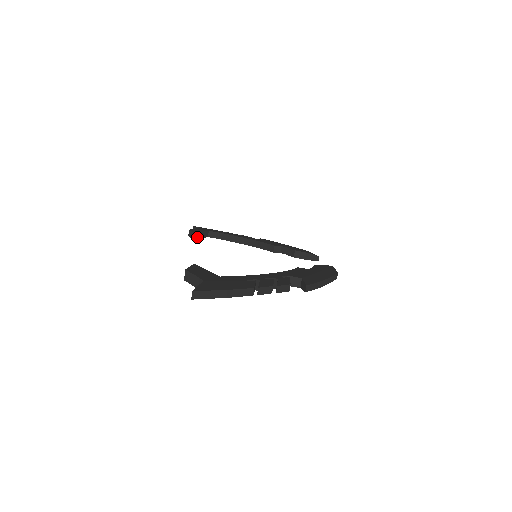
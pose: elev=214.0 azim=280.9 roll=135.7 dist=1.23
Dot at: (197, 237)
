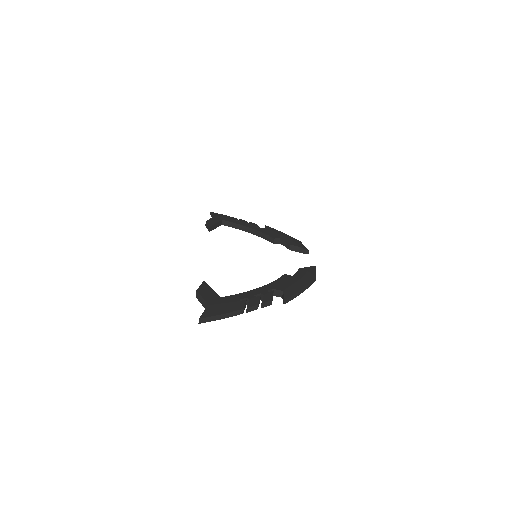
Dot at: (212, 229)
